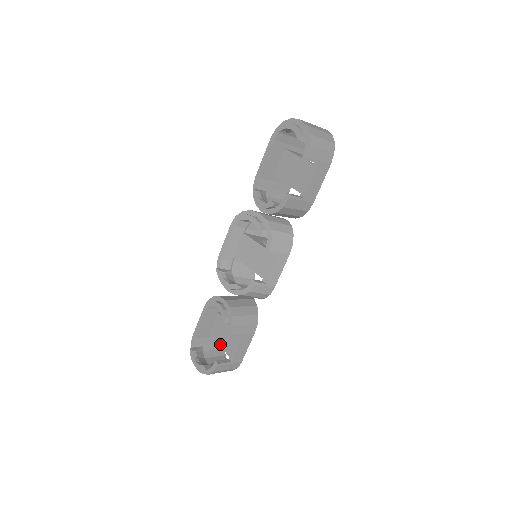
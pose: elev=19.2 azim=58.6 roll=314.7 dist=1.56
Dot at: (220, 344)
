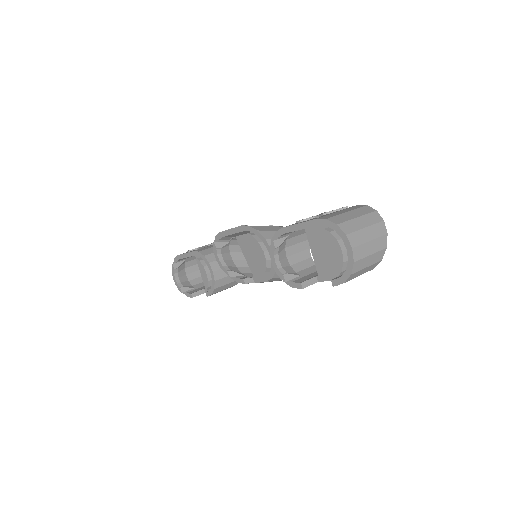
Dot at: (201, 272)
